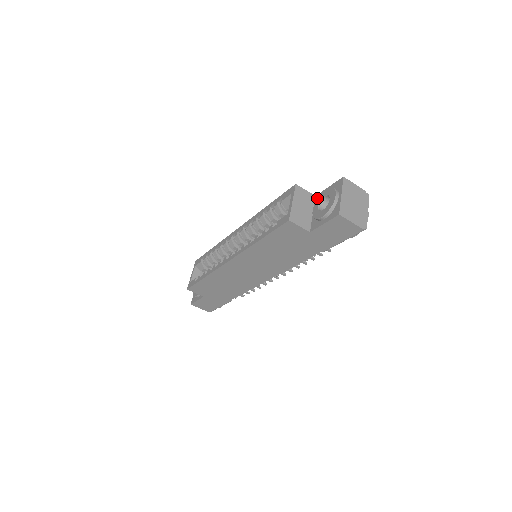
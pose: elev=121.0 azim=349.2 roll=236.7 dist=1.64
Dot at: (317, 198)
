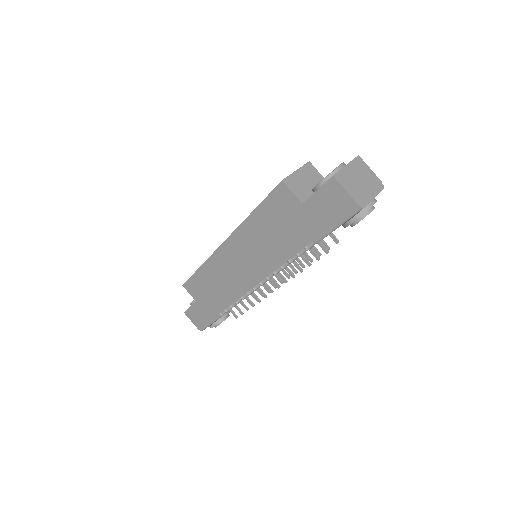
Dot at: occluded
